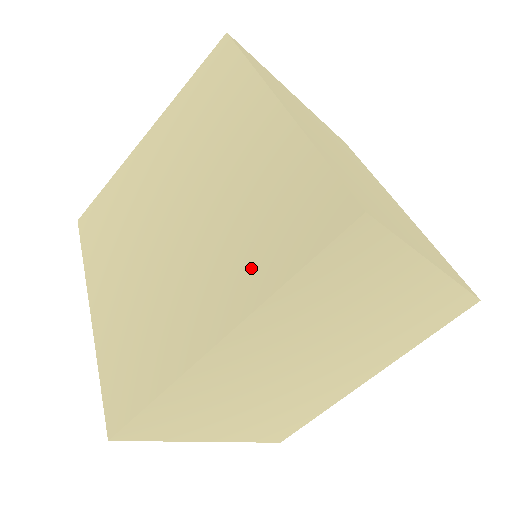
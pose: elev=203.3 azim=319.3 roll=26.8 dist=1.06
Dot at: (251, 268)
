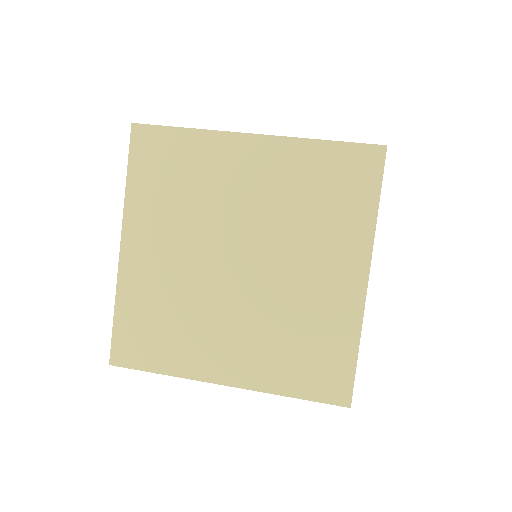
Dot at: (273, 367)
